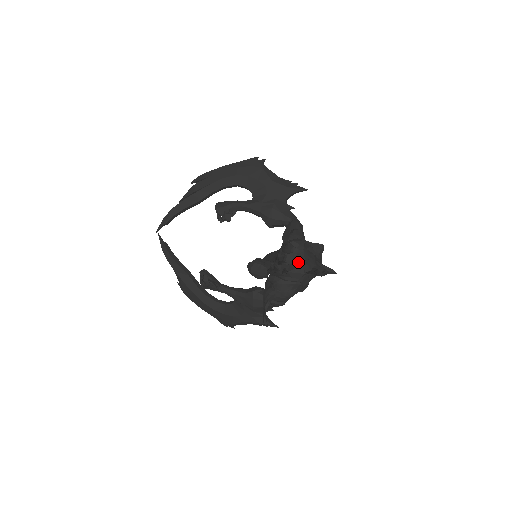
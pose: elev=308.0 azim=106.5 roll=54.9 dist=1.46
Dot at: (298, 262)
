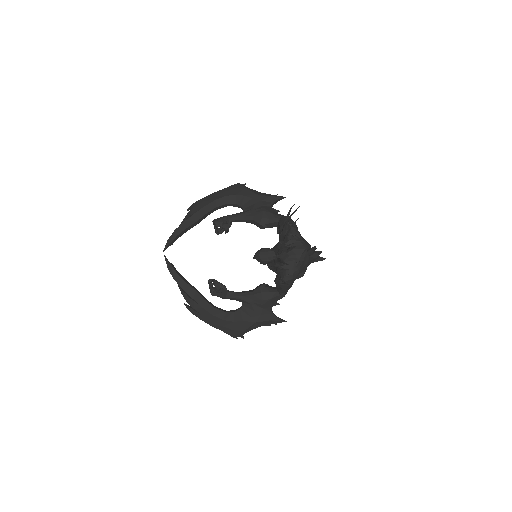
Dot at: (298, 241)
